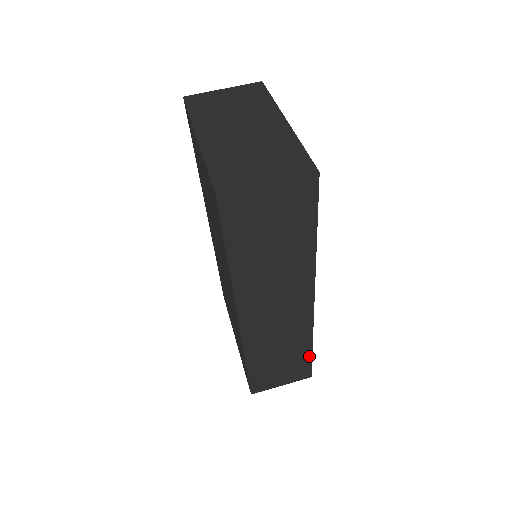
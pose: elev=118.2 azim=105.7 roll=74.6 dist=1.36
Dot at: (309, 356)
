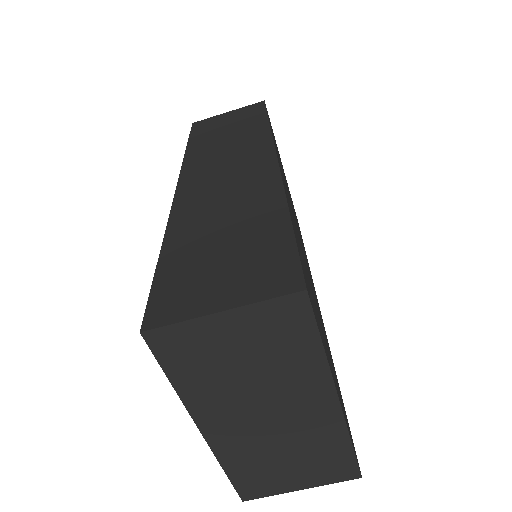
Dot at: occluded
